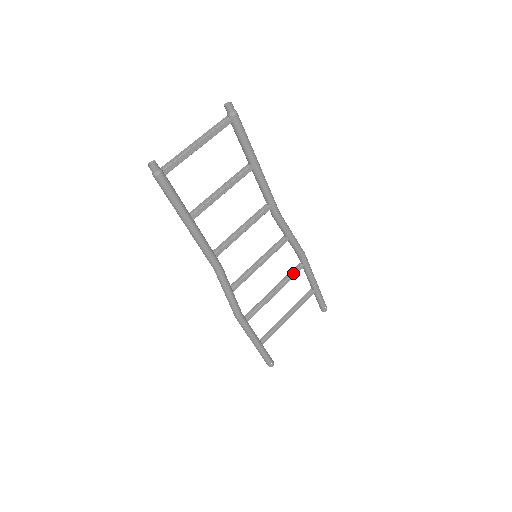
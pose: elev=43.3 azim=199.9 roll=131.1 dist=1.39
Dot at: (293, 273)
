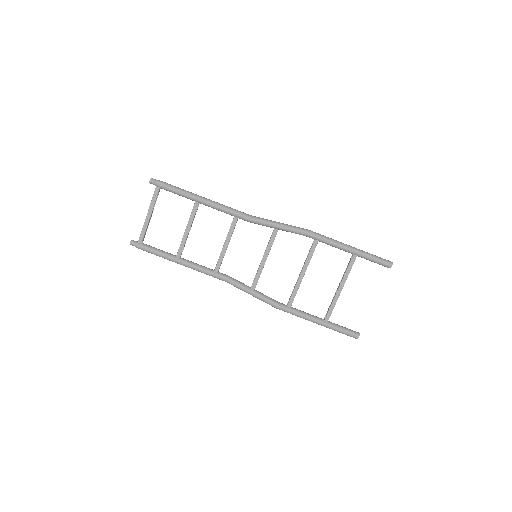
Dot at: (309, 252)
